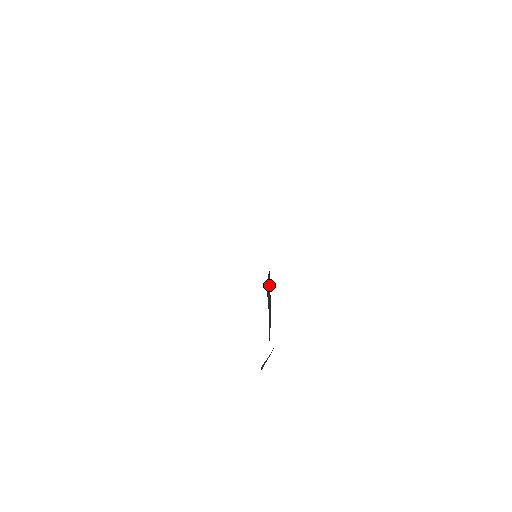
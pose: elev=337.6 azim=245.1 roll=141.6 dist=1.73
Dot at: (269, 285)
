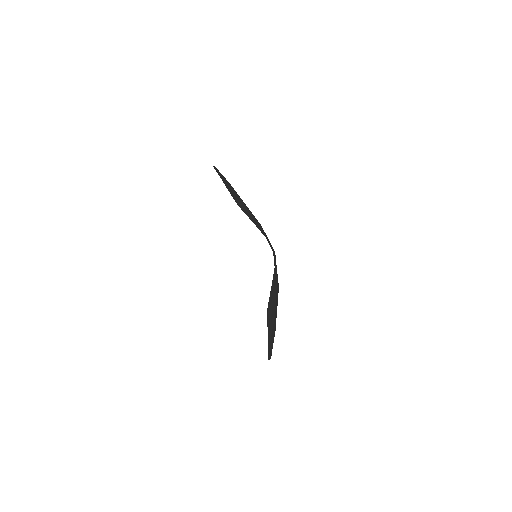
Dot at: (273, 291)
